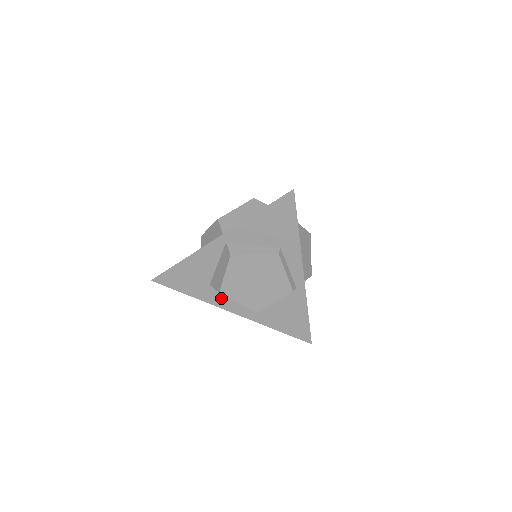
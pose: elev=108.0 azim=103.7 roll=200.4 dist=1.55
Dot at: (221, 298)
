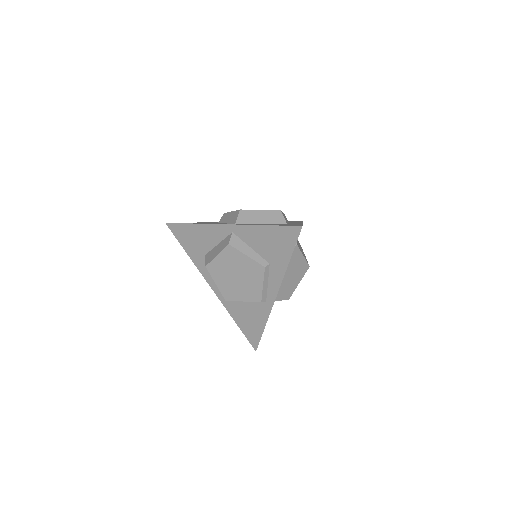
Dot at: occluded
